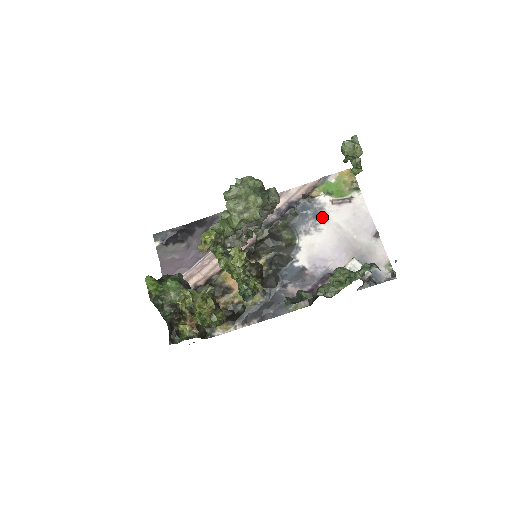
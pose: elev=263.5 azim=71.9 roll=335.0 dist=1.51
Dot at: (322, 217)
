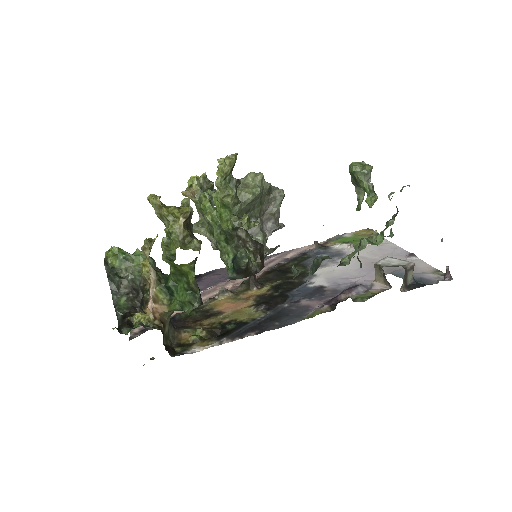
Dot at: (340, 255)
